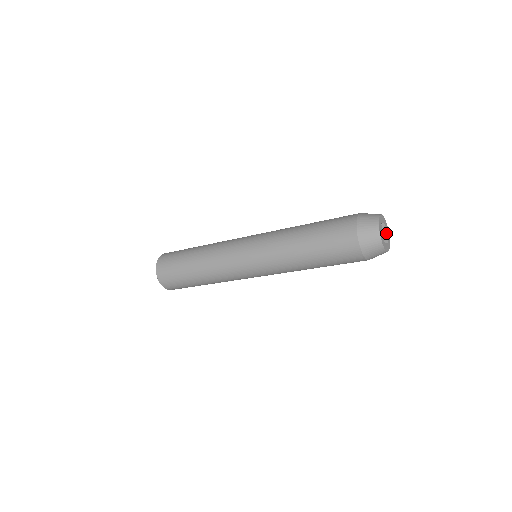
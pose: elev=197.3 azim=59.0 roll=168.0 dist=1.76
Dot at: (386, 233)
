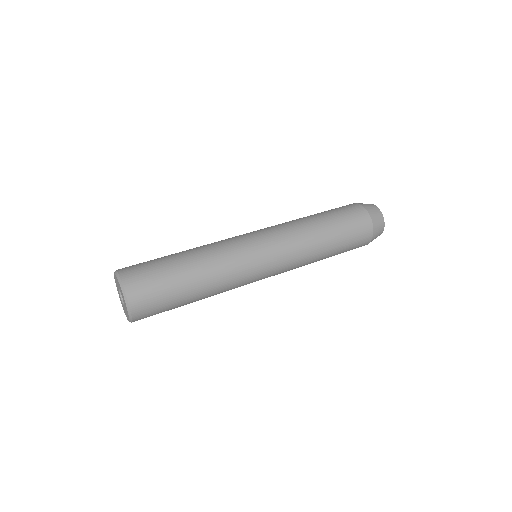
Dot at: occluded
